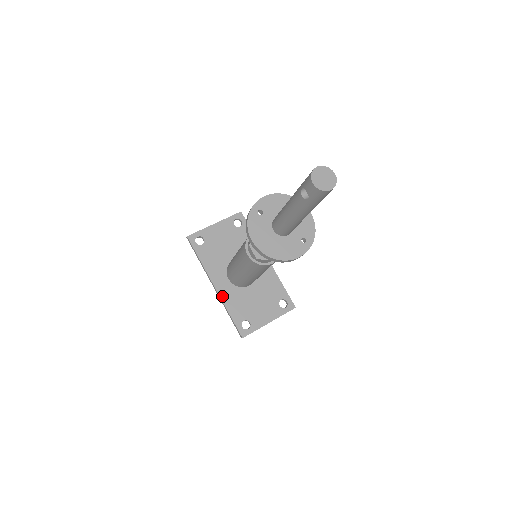
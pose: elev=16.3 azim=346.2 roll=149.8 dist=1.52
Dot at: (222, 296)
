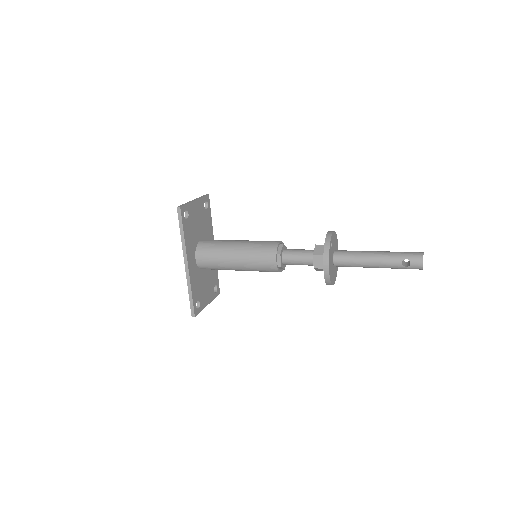
Dot at: (191, 275)
